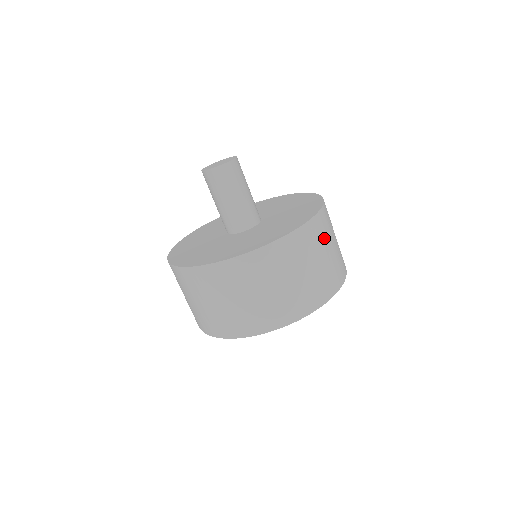
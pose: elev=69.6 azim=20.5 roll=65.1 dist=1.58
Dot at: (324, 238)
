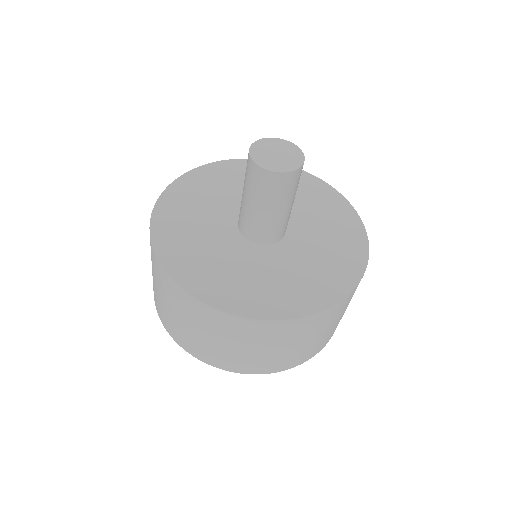
Dot at: (319, 328)
